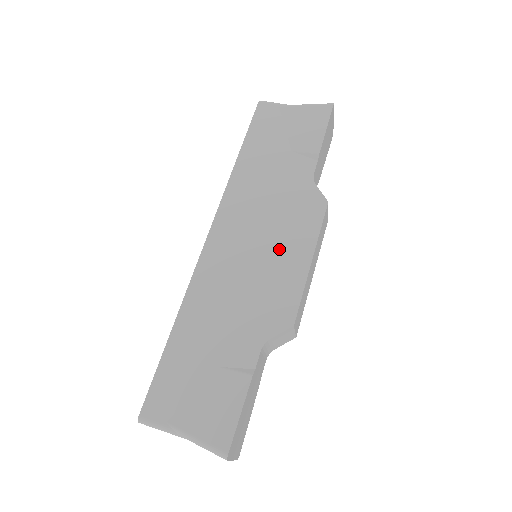
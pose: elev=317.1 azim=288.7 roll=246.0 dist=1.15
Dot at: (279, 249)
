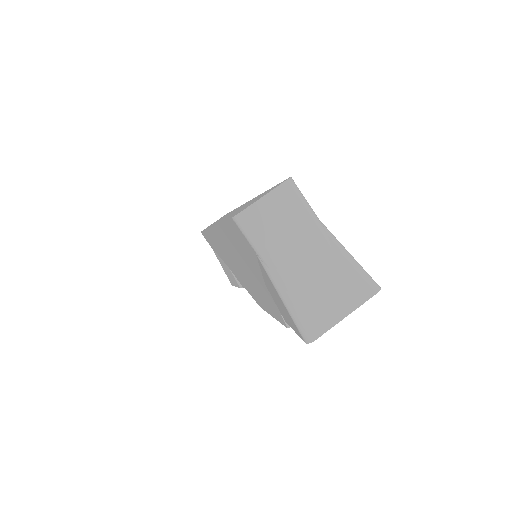
Dot at: (253, 290)
